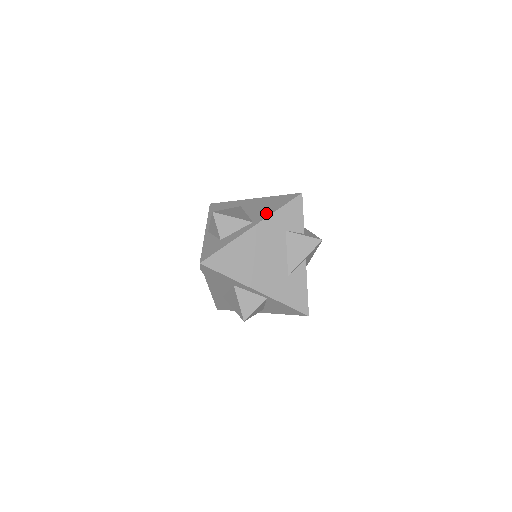
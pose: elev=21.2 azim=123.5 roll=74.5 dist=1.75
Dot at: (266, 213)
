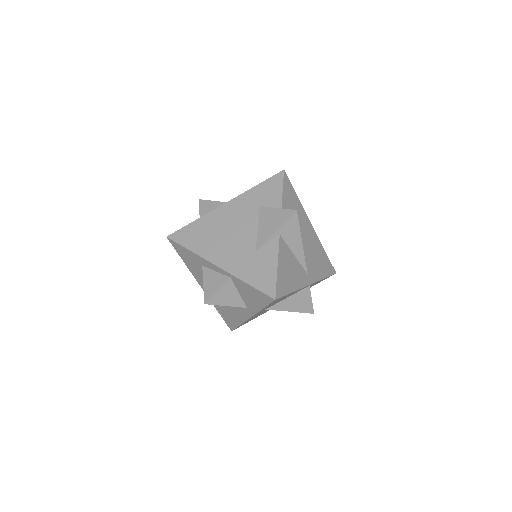
Dot at: occluded
